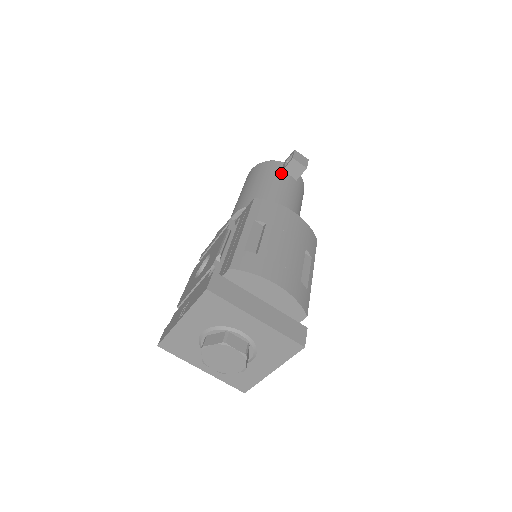
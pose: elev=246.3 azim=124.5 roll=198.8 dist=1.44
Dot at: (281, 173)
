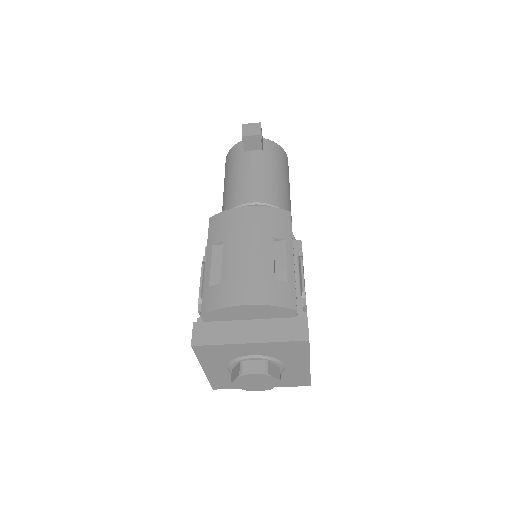
Dot at: (243, 155)
